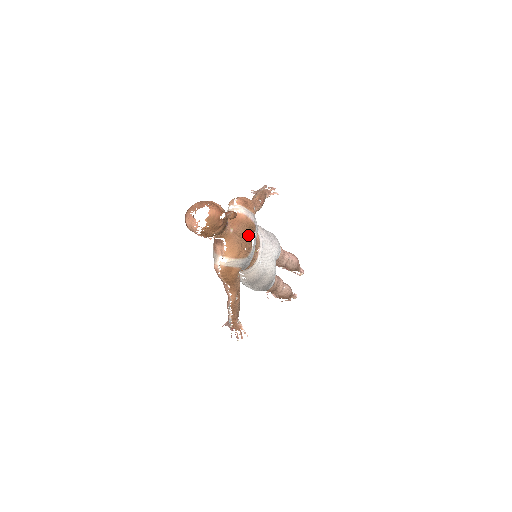
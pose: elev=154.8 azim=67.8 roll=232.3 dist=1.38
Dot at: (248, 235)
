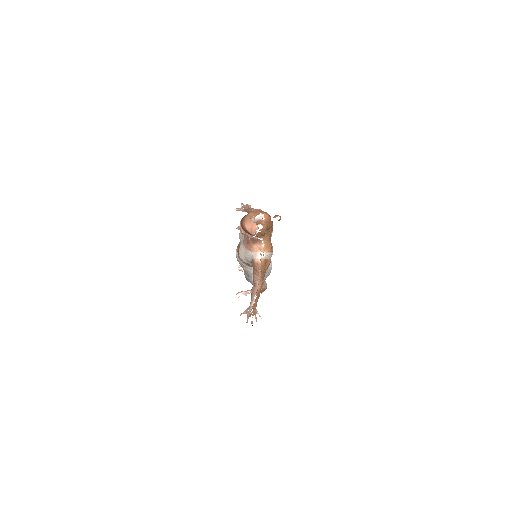
Dot at: (270, 235)
